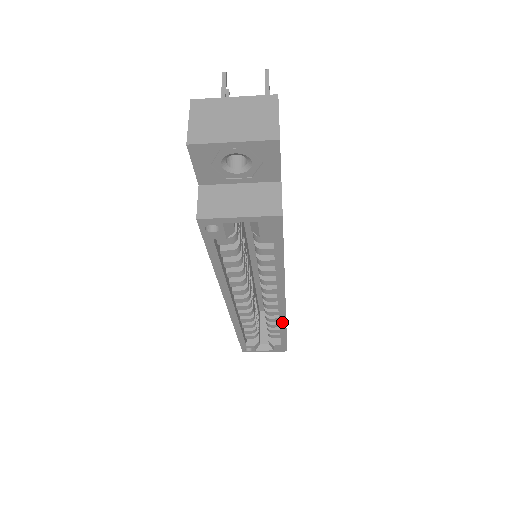
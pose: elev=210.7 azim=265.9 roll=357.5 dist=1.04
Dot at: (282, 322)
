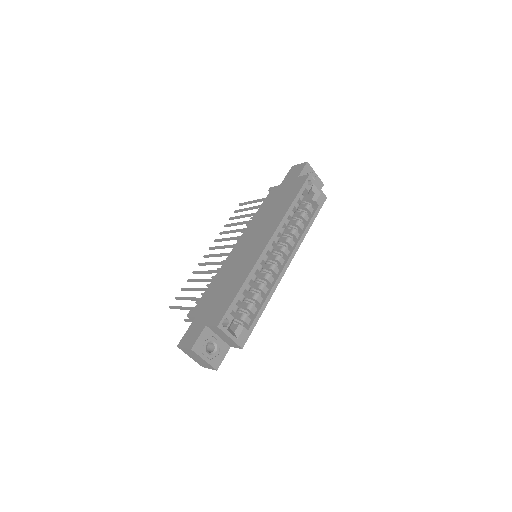
Dot at: (274, 287)
